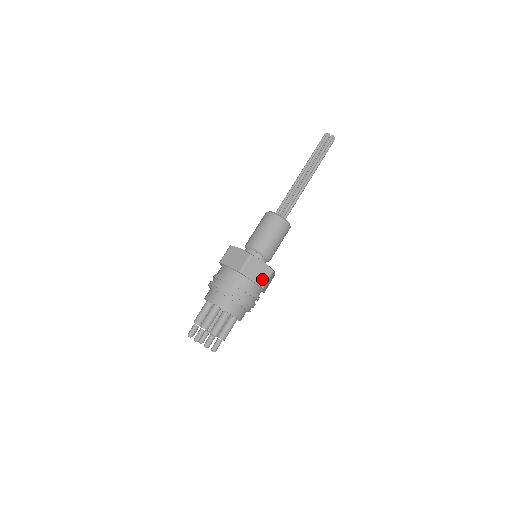
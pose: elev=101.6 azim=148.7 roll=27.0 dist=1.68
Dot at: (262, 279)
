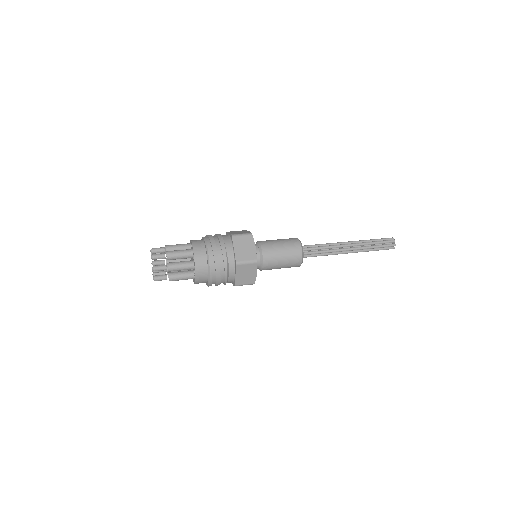
Dot at: occluded
